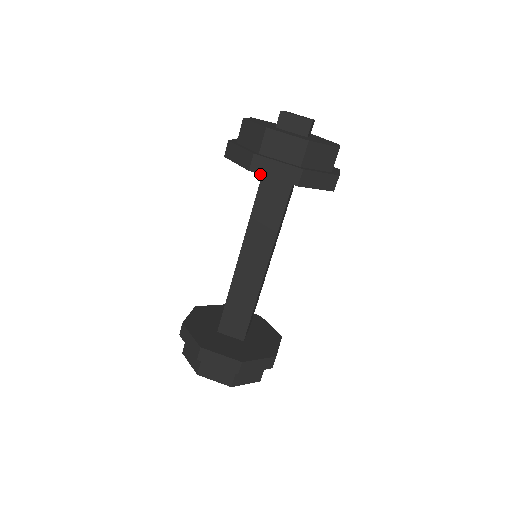
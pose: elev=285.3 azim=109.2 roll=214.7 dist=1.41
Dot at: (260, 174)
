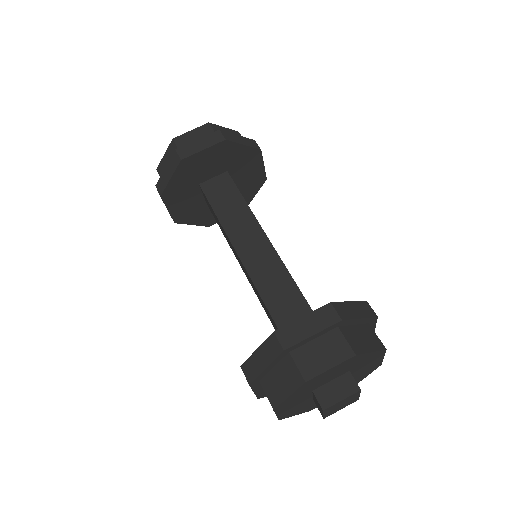
Dot at: (191, 155)
